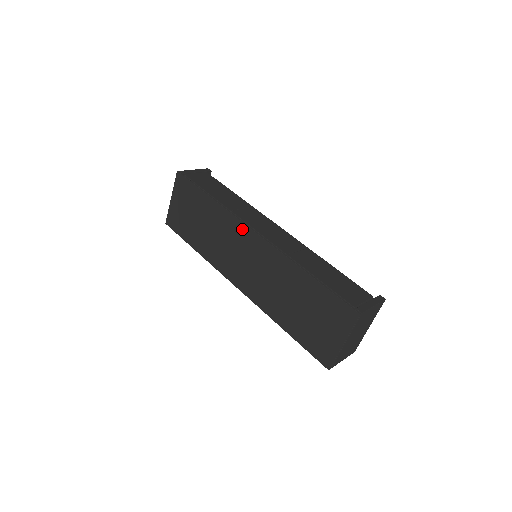
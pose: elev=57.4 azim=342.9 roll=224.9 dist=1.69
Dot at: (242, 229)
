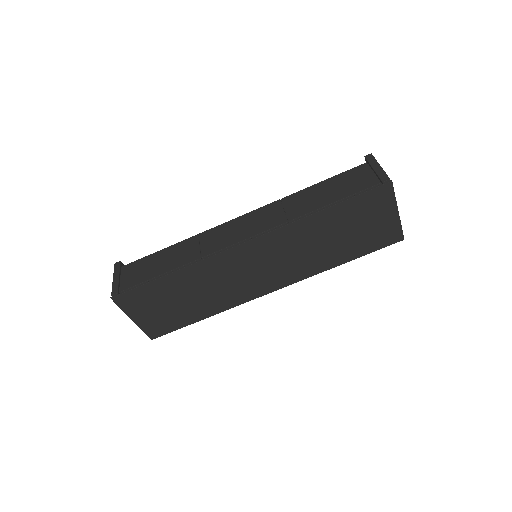
Dot at: (230, 255)
